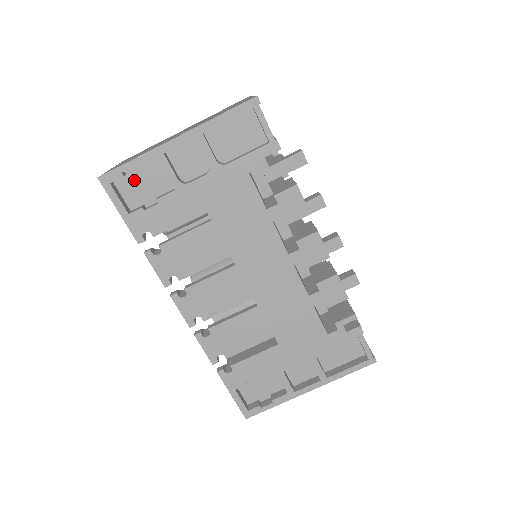
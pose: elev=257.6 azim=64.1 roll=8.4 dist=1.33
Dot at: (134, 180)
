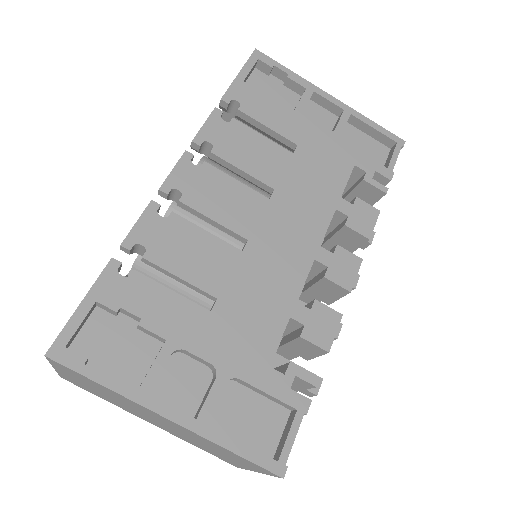
Dot at: (269, 83)
